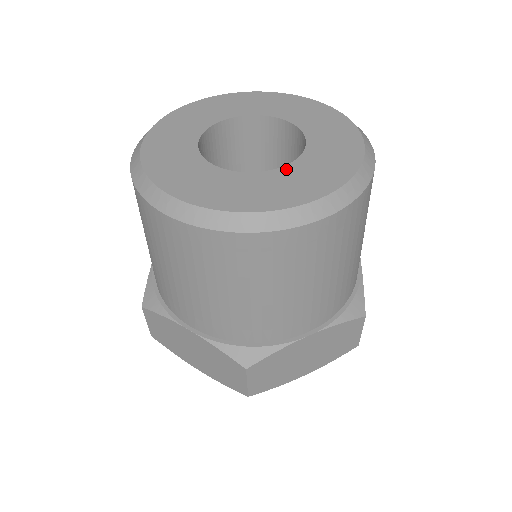
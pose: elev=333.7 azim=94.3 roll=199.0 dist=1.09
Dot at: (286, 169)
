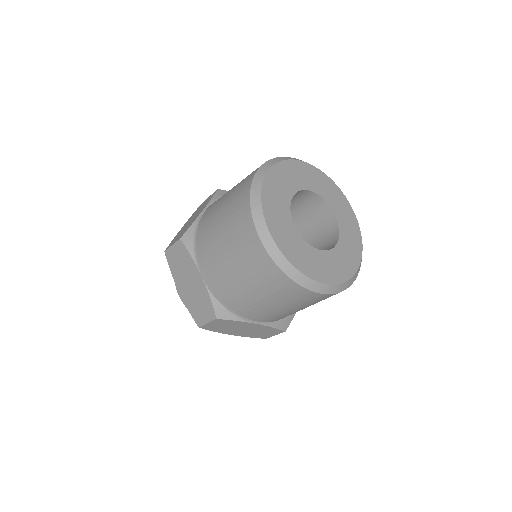
Dot at: (341, 241)
